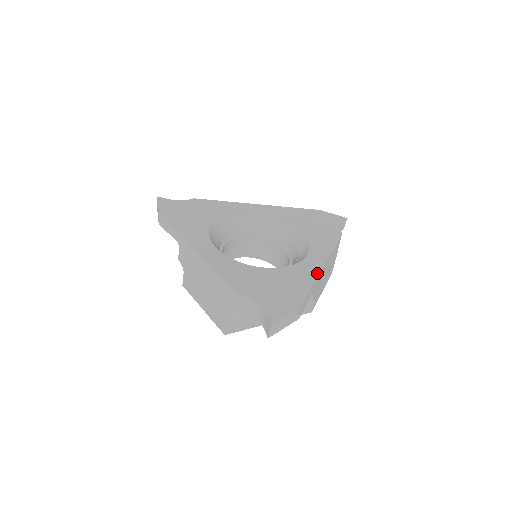
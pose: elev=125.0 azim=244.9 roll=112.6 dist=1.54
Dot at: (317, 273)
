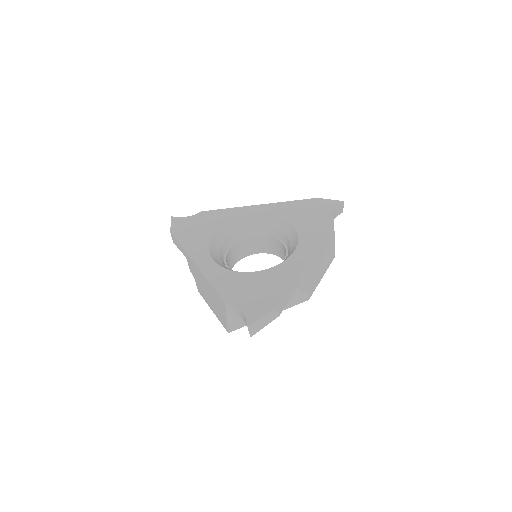
Dot at: (299, 269)
